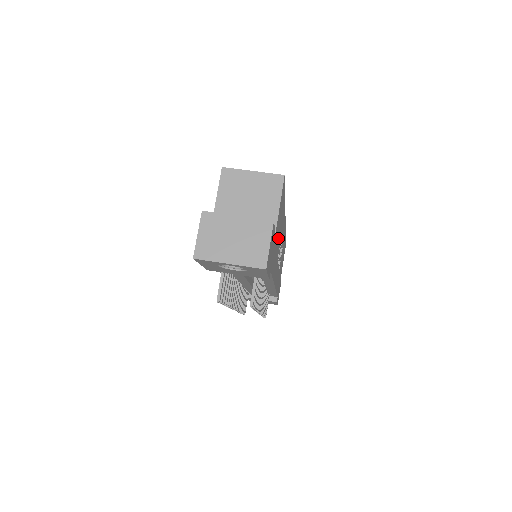
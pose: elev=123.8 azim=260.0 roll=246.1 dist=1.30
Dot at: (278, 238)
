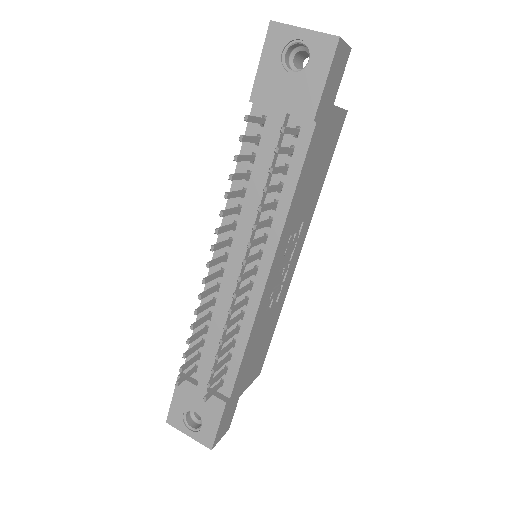
Dot at: (314, 174)
